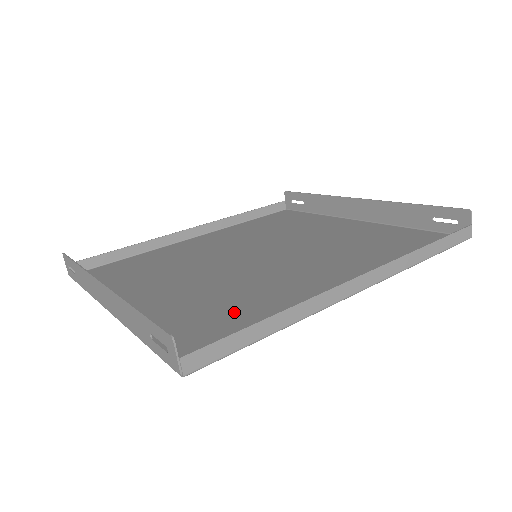
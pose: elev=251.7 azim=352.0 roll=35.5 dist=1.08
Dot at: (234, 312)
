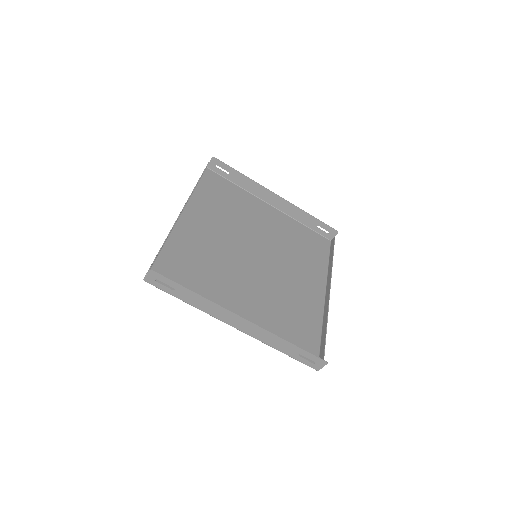
Dot at: (295, 320)
